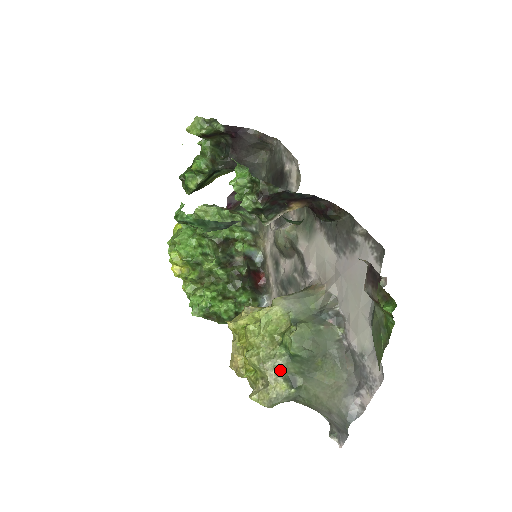
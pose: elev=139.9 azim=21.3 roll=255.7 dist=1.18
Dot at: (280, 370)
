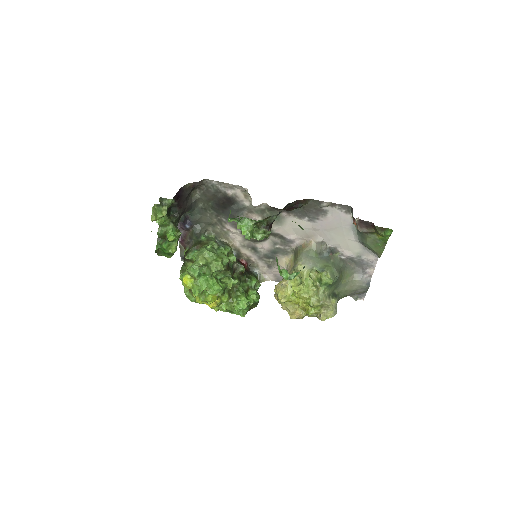
Dot at: (329, 296)
